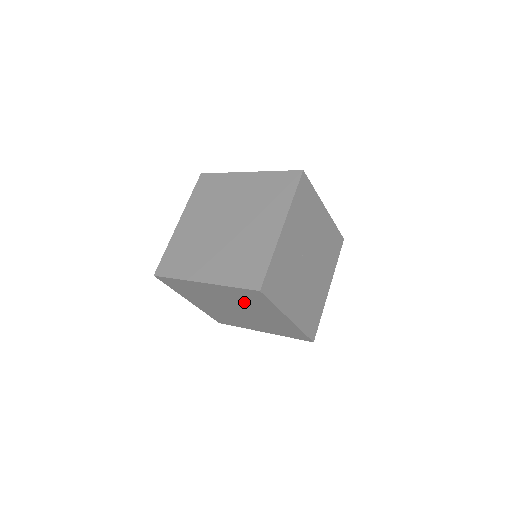
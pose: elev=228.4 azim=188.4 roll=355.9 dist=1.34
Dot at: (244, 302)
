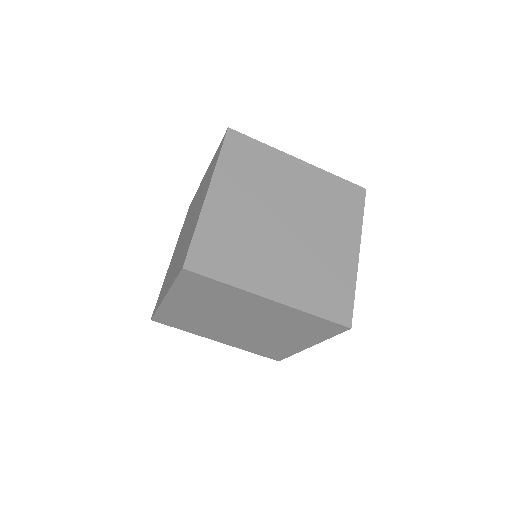
Dot at: occluded
